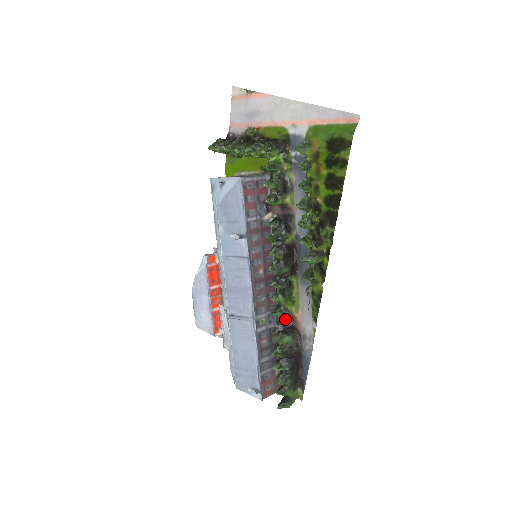
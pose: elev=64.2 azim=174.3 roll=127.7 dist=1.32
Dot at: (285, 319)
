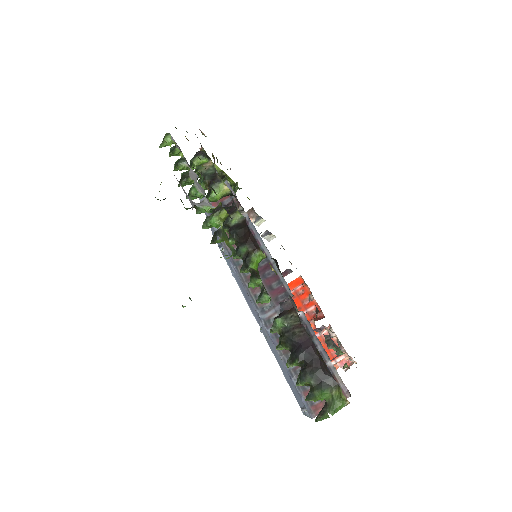
Dot at: (292, 304)
